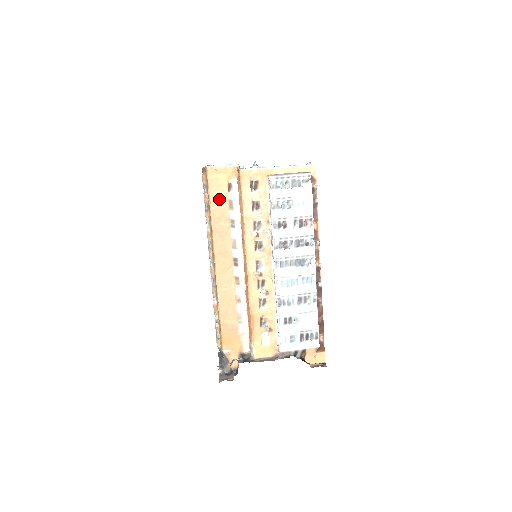
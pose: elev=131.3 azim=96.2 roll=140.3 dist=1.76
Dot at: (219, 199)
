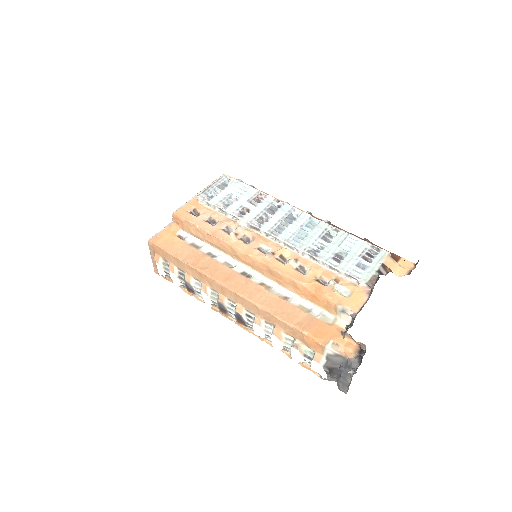
Dot at: (181, 250)
